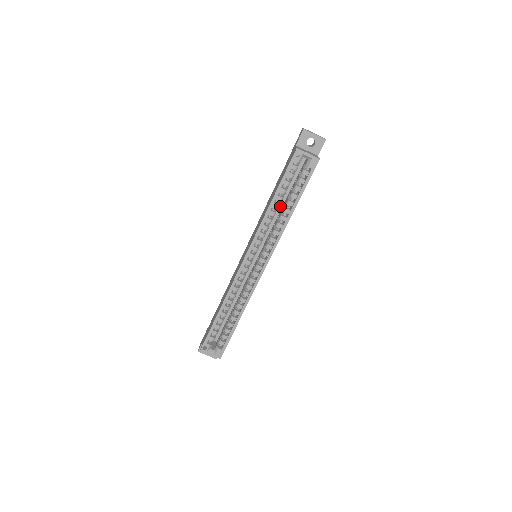
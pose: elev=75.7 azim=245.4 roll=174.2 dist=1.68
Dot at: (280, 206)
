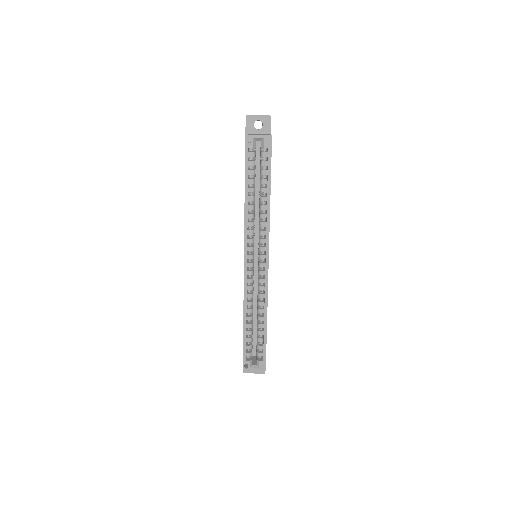
Dot at: (257, 198)
